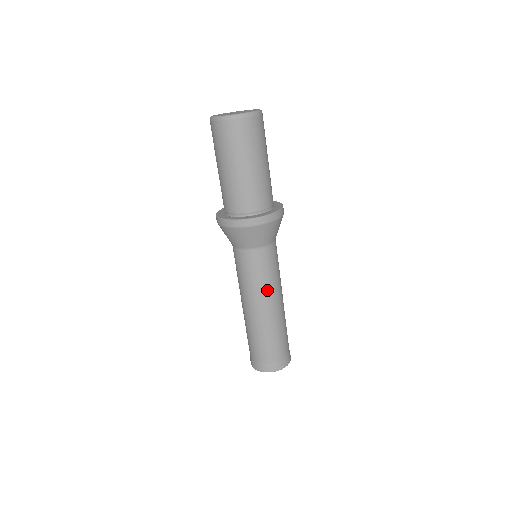
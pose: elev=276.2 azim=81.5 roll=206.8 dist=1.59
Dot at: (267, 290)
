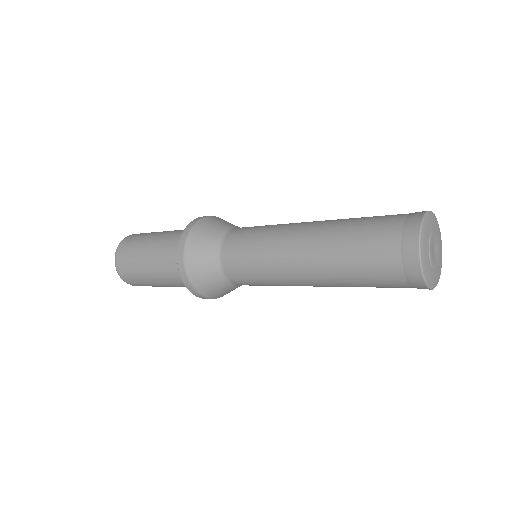
Dot at: (285, 225)
